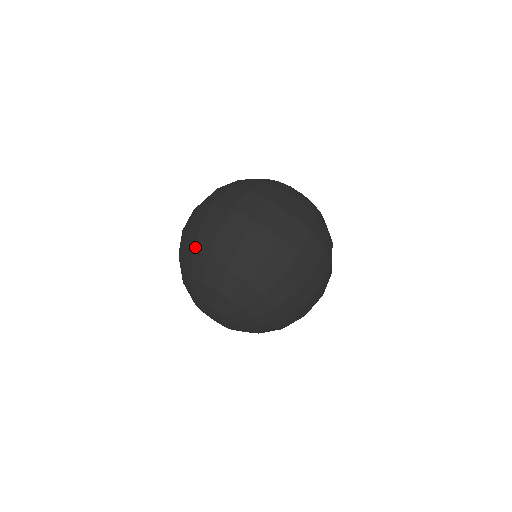
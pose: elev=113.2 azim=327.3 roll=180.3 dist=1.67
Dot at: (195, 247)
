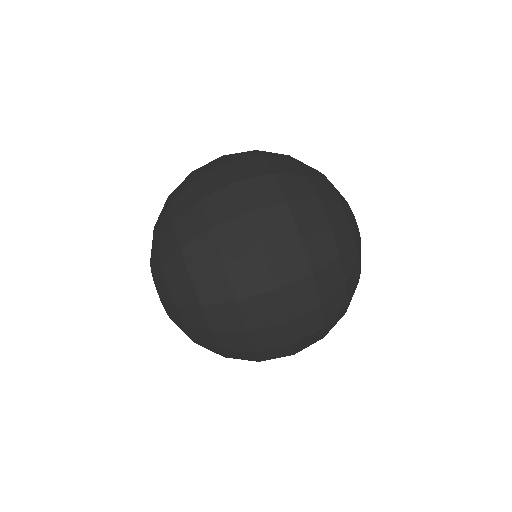
Dot at: (186, 244)
